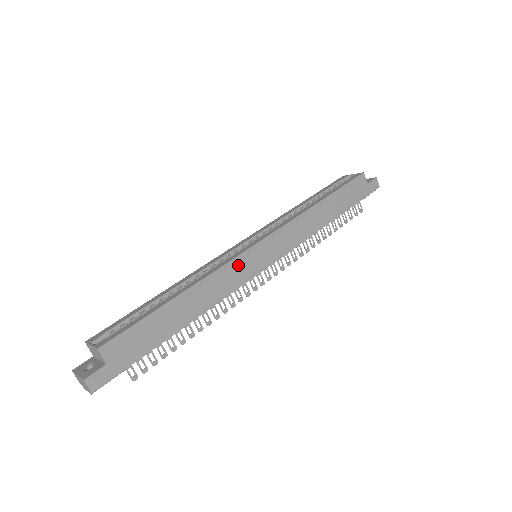
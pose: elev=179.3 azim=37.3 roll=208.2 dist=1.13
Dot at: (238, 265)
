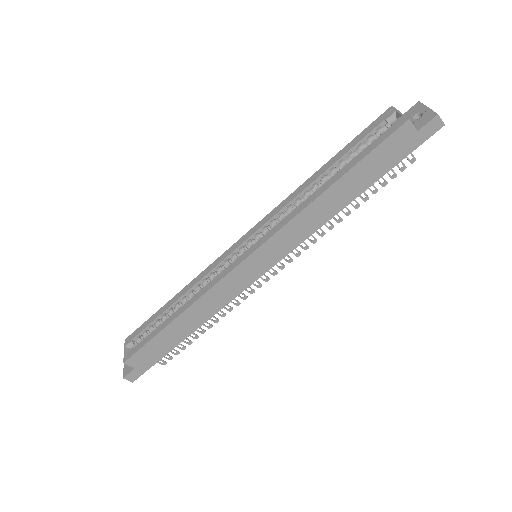
Dot at: (227, 283)
